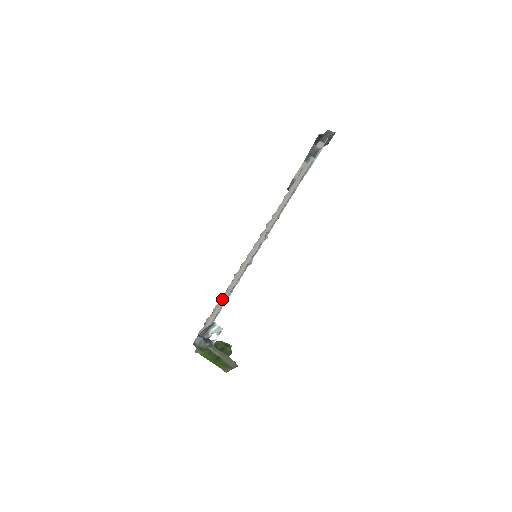
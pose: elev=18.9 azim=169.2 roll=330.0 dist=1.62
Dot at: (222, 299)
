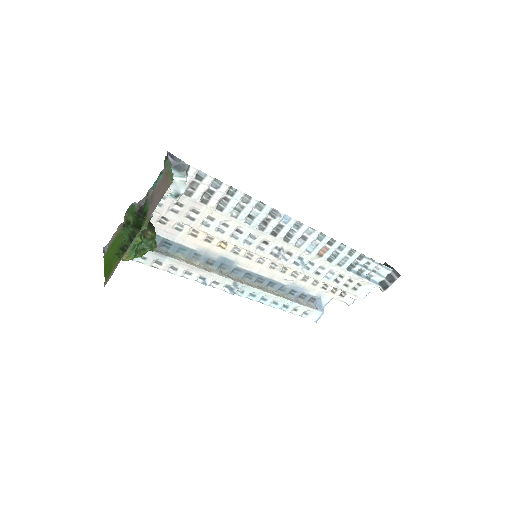
Dot at: (195, 228)
